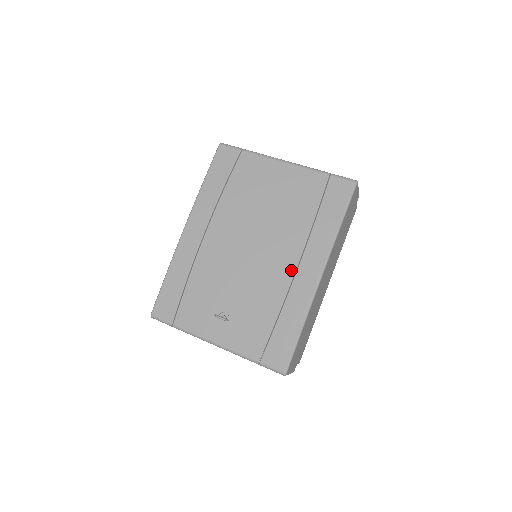
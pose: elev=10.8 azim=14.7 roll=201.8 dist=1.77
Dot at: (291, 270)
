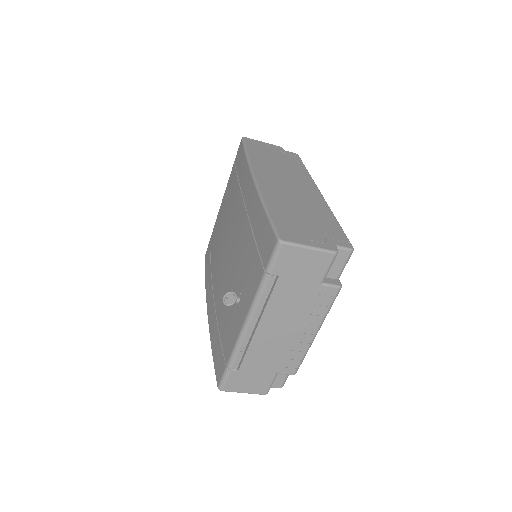
Dot at: (243, 209)
